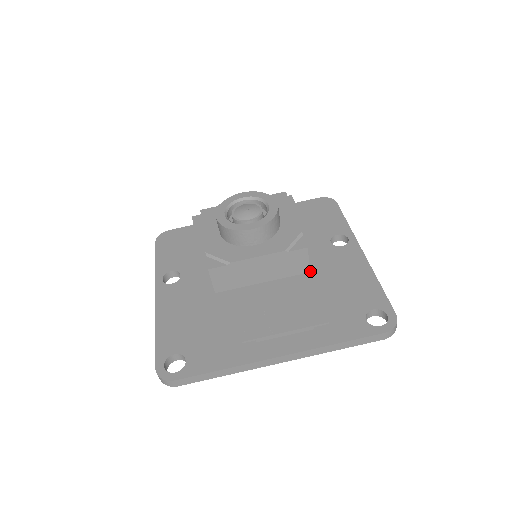
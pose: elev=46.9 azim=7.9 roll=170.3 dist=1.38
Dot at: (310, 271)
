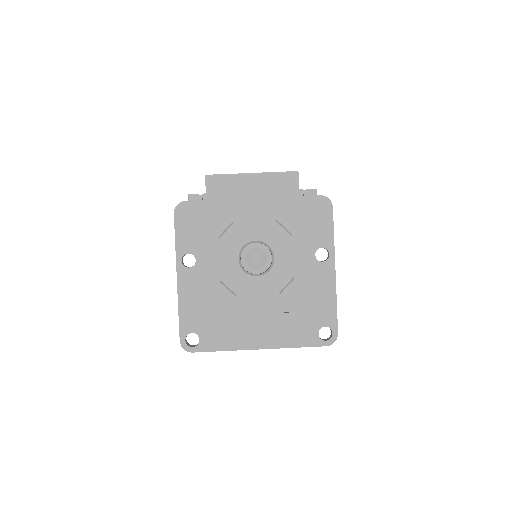
Dot at: occluded
